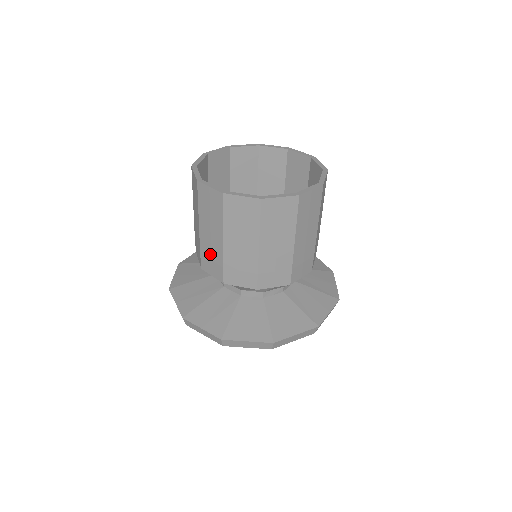
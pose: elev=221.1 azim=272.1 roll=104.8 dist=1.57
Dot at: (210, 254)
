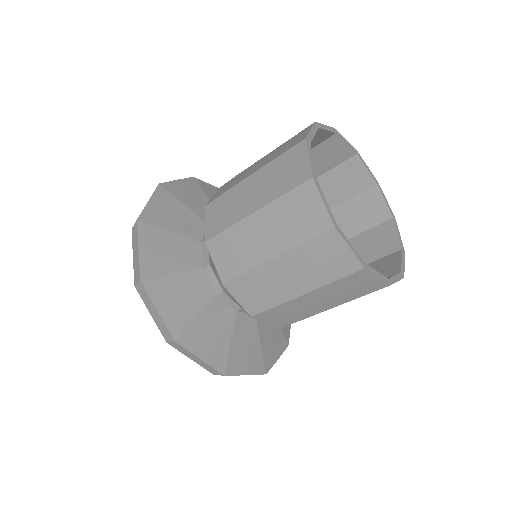
Dot at: (229, 206)
